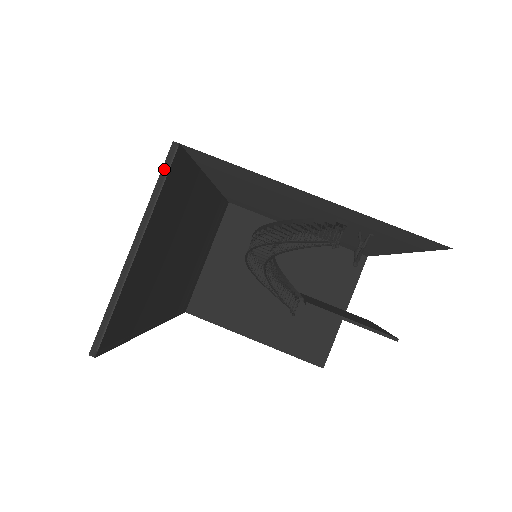
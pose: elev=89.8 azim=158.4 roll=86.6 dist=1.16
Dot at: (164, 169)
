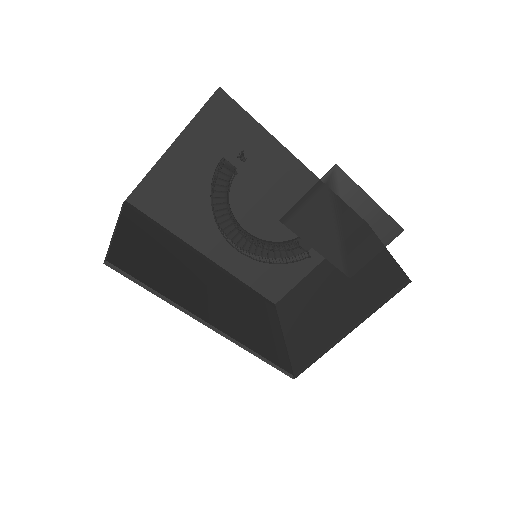
Dot at: (122, 208)
